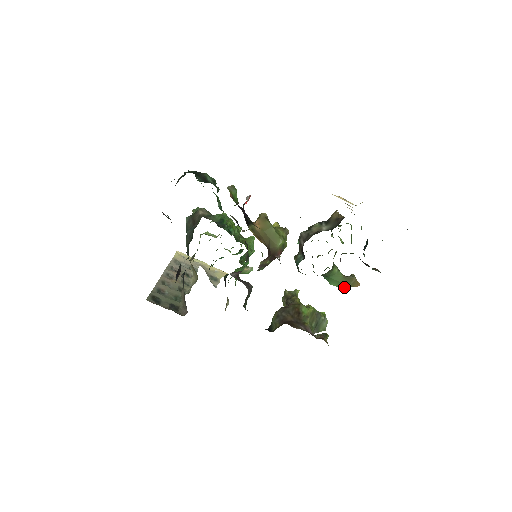
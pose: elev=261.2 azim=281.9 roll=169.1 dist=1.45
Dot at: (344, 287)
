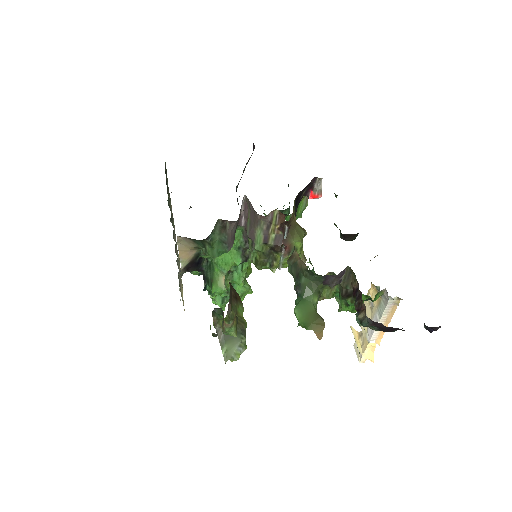
Dot at: (304, 324)
